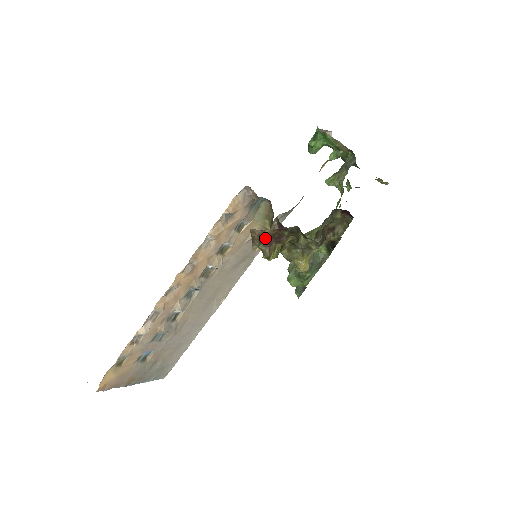
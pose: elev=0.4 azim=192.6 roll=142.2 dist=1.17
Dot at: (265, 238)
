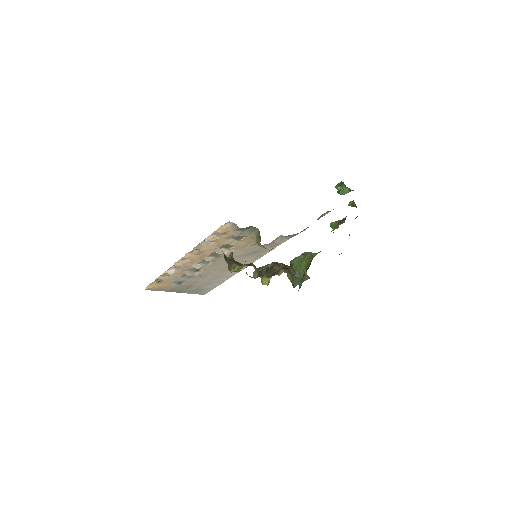
Dot at: (228, 259)
